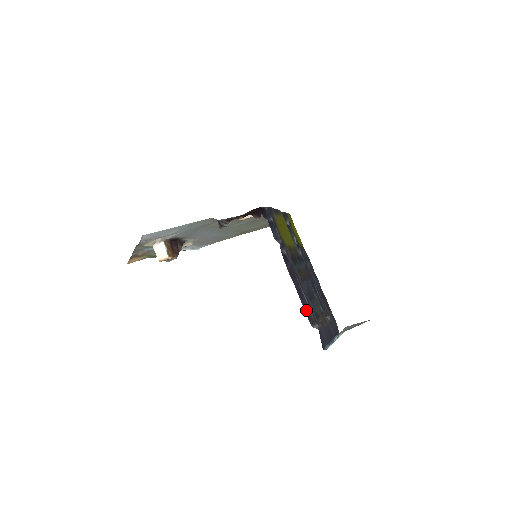
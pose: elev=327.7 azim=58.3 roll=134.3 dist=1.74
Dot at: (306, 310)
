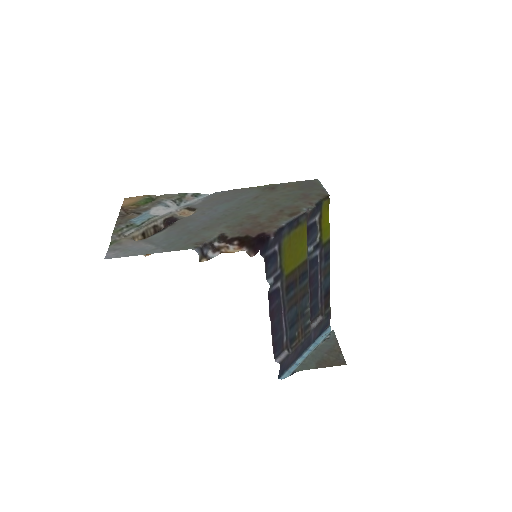
Dot at: (276, 344)
